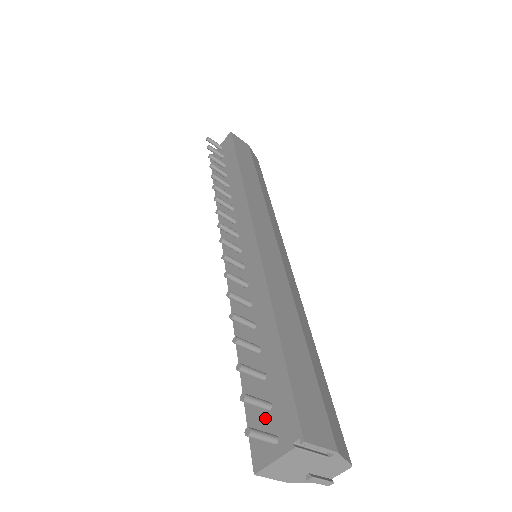
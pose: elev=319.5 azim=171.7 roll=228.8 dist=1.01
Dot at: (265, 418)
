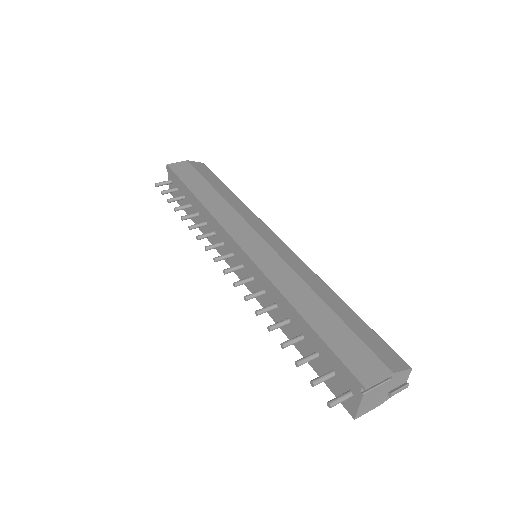
Dot at: (336, 382)
